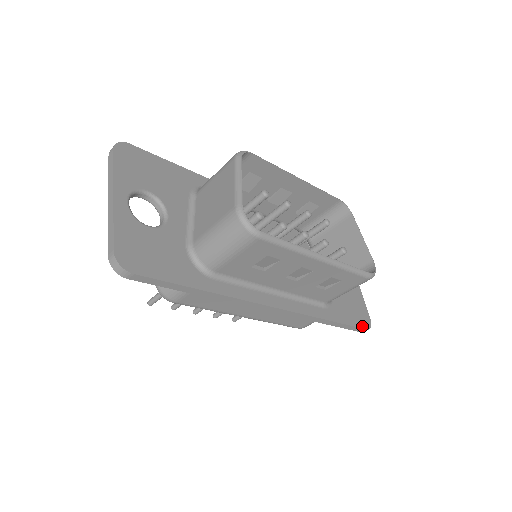
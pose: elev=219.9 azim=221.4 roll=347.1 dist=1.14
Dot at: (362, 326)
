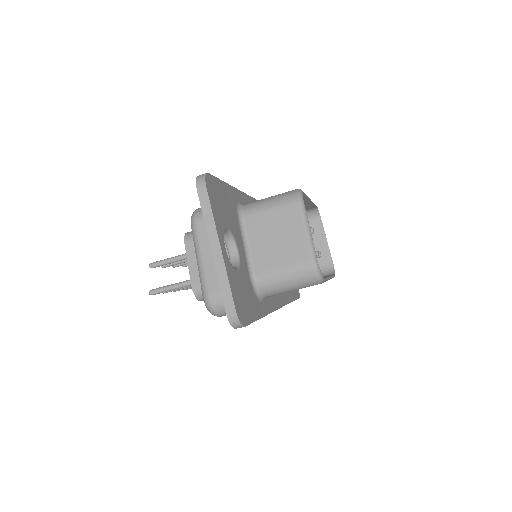
Dot at: (298, 296)
